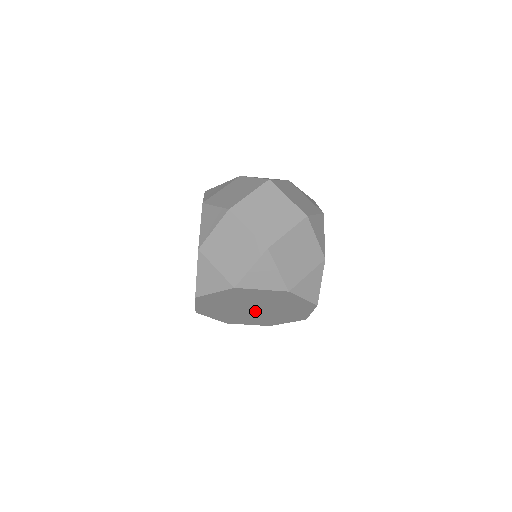
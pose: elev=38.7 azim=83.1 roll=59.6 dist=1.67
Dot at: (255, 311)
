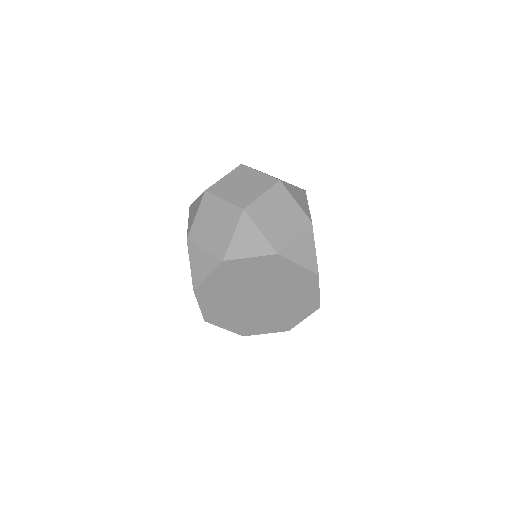
Dot at: (261, 303)
